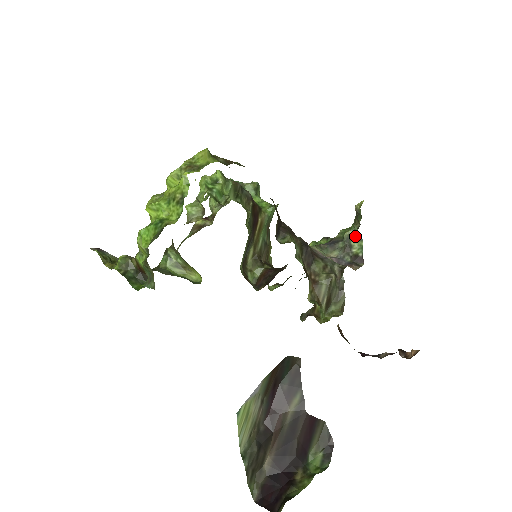
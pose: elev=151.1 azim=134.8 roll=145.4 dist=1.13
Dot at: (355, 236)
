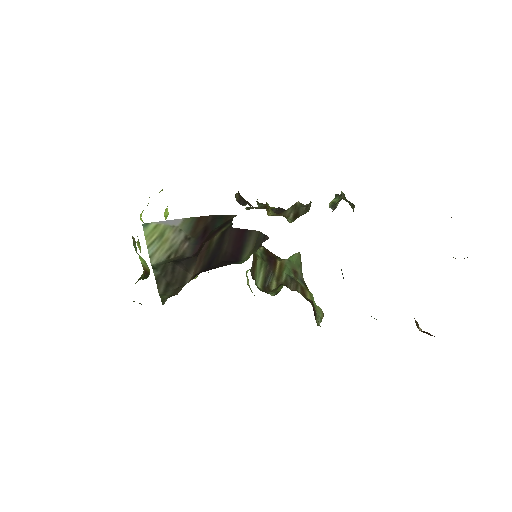
Dot at: (336, 199)
